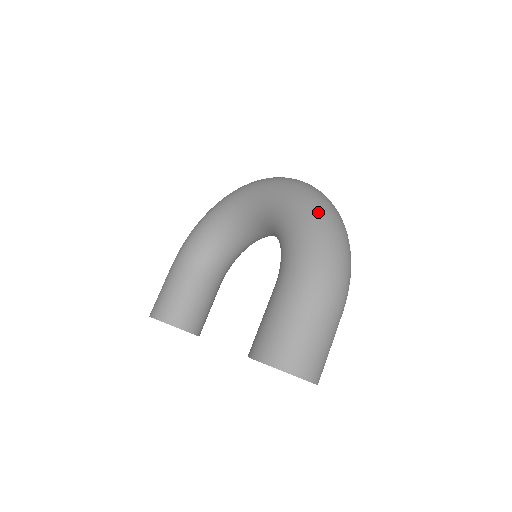
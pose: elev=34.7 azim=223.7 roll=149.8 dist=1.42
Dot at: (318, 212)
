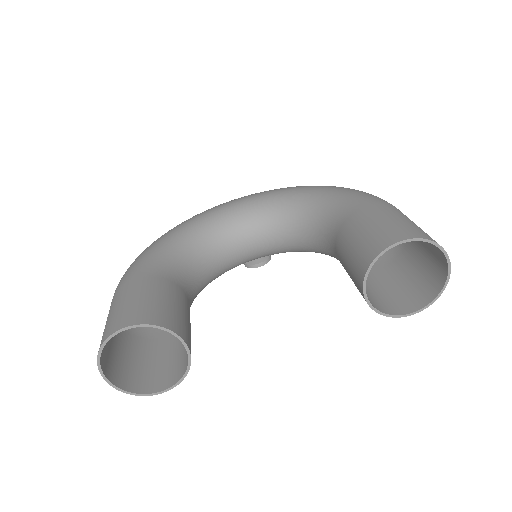
Dot at: occluded
